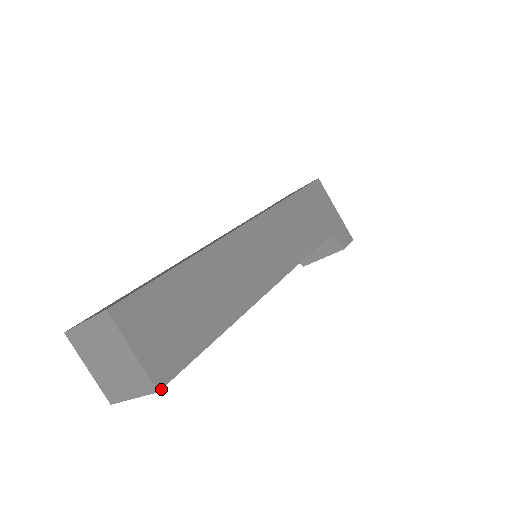
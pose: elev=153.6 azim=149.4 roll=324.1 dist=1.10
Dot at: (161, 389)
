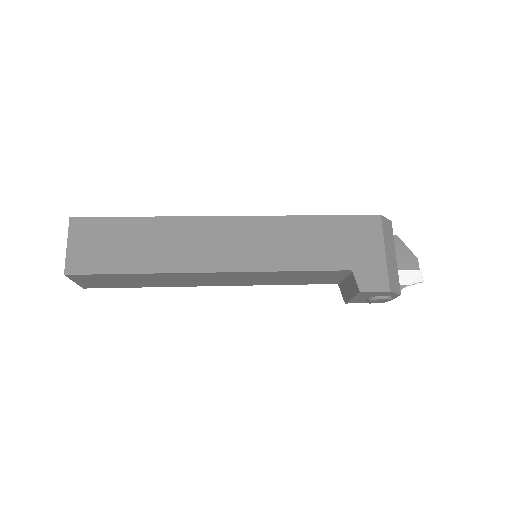
Dot at: (67, 274)
